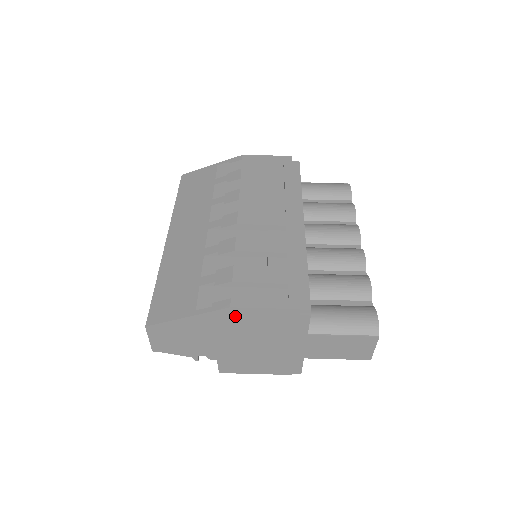
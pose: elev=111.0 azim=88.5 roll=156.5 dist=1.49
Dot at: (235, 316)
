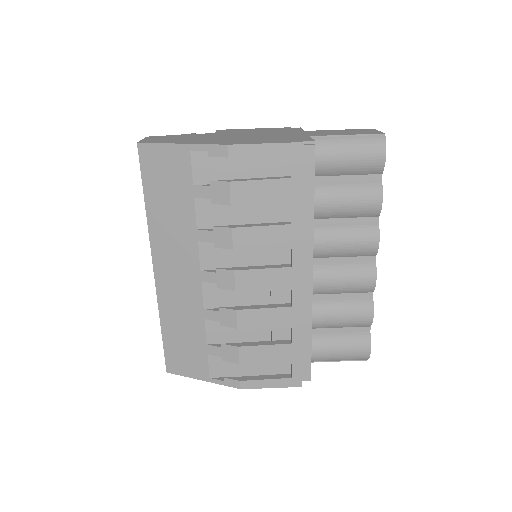
Dot at: occluded
